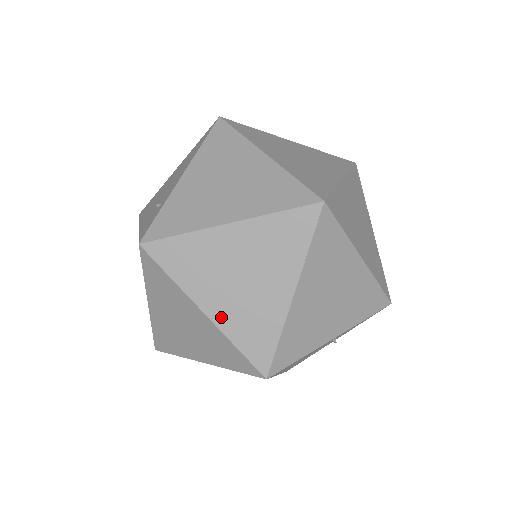
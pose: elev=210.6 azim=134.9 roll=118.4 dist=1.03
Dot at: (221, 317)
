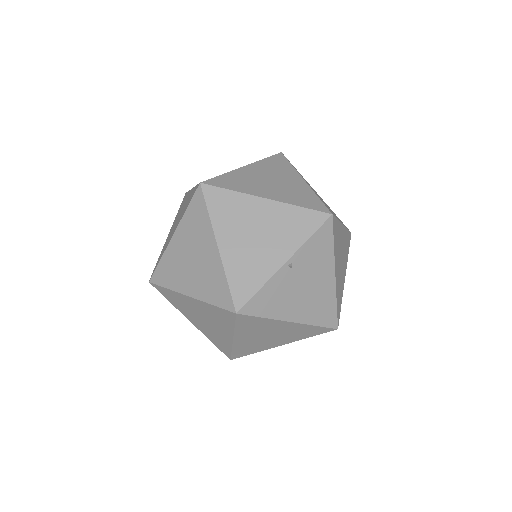
Dot at: (197, 292)
